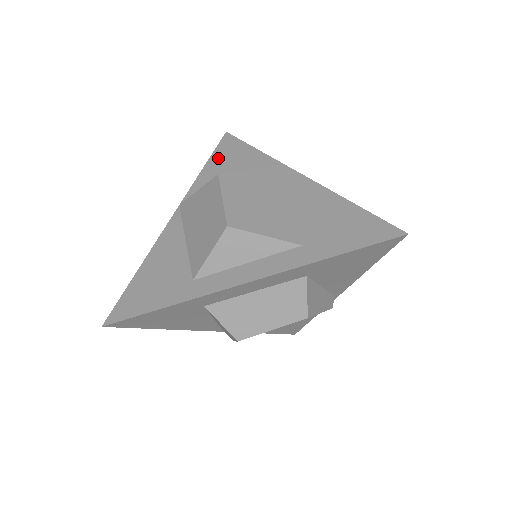
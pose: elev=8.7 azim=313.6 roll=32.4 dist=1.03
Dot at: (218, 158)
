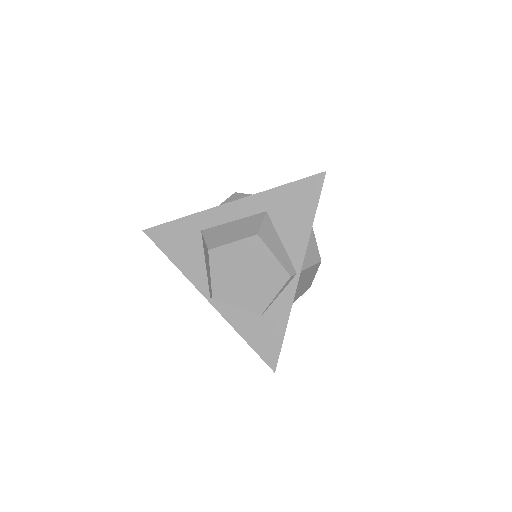
Dot at: occluded
